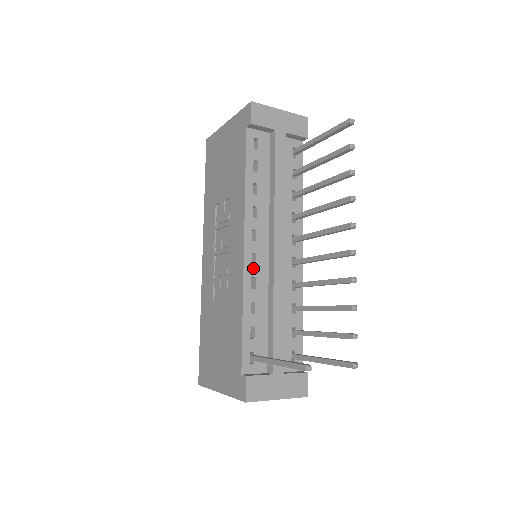
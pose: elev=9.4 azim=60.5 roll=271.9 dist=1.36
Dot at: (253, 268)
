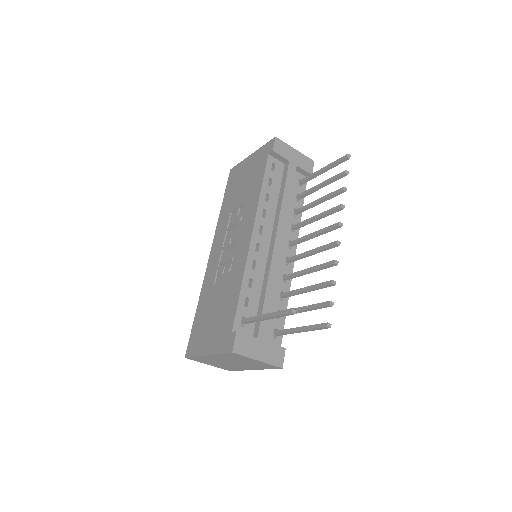
Dot at: (256, 253)
